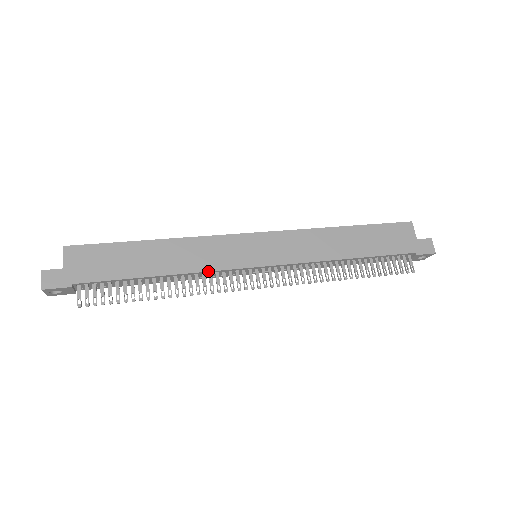
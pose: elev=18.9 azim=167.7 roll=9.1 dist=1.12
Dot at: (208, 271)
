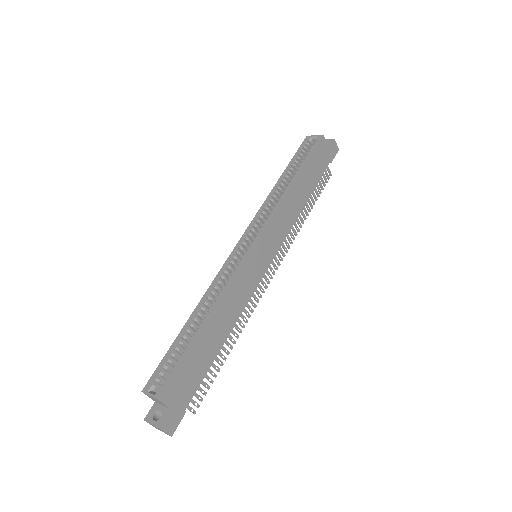
Dot at: occluded
